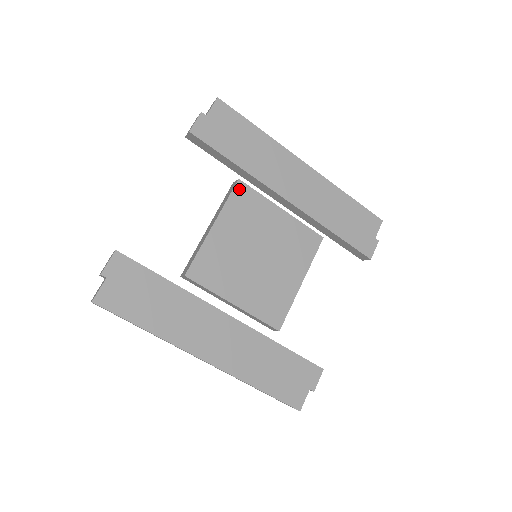
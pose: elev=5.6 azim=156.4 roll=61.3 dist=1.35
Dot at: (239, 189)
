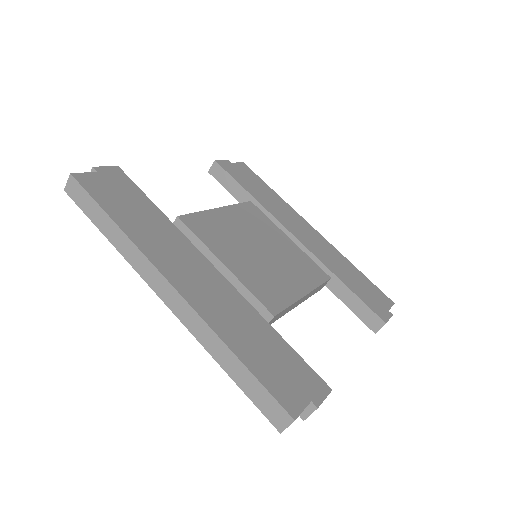
Dot at: (249, 205)
